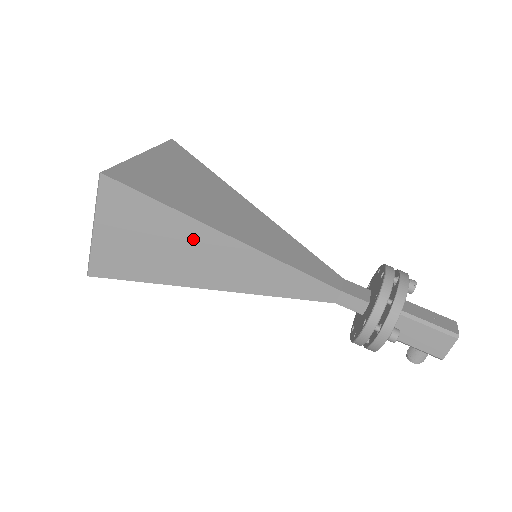
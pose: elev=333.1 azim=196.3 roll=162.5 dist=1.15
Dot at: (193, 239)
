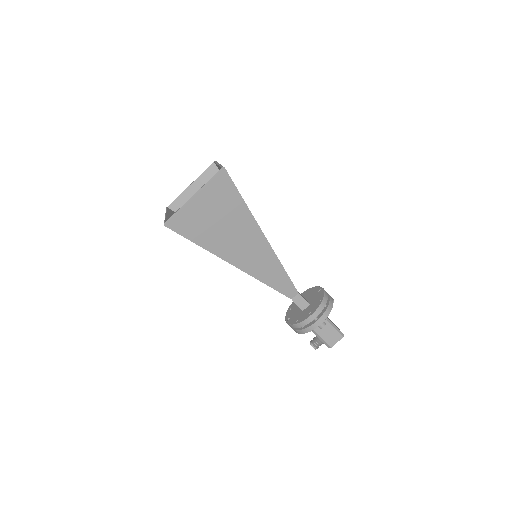
Dot at: (246, 230)
